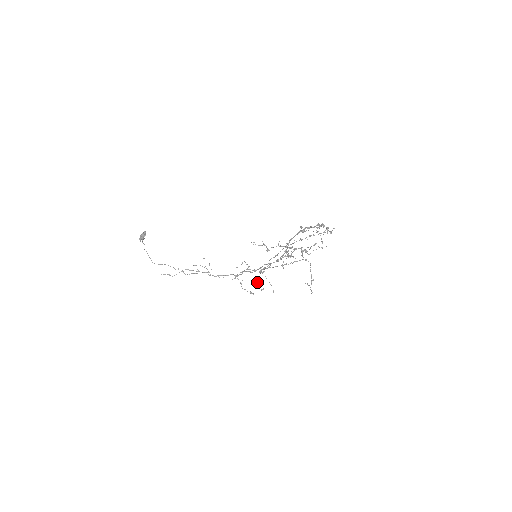
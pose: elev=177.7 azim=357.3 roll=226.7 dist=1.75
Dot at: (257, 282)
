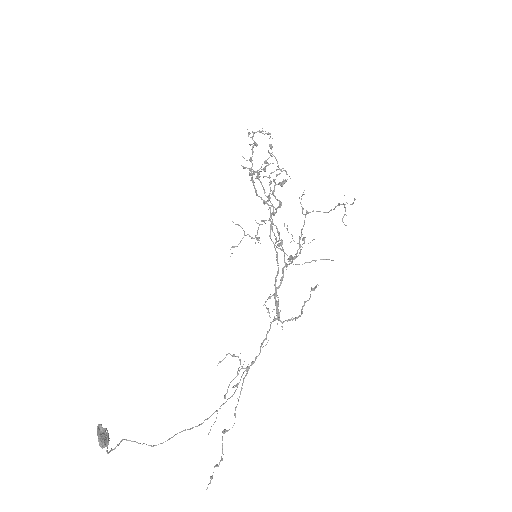
Dot at: (292, 257)
